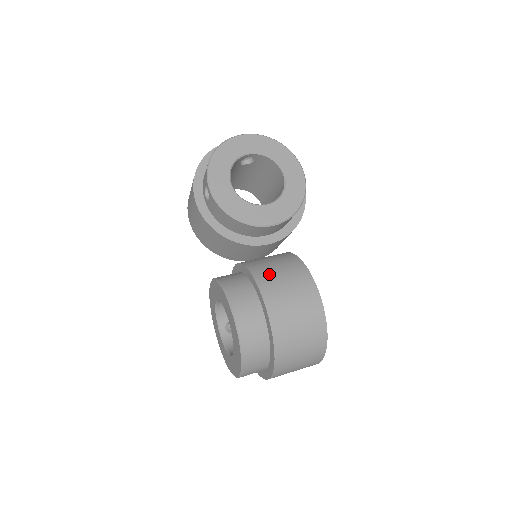
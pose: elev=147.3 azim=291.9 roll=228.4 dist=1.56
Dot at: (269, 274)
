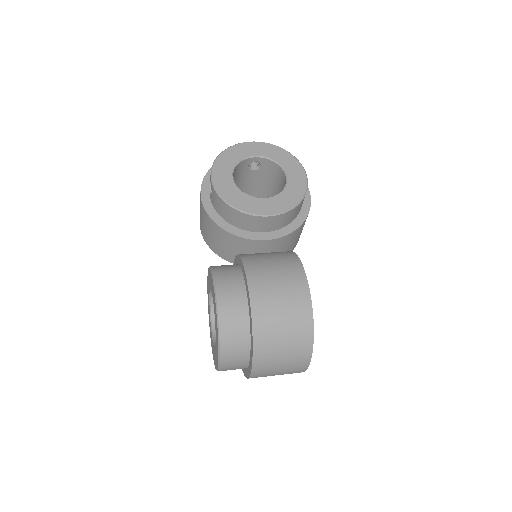
Dot at: (258, 259)
